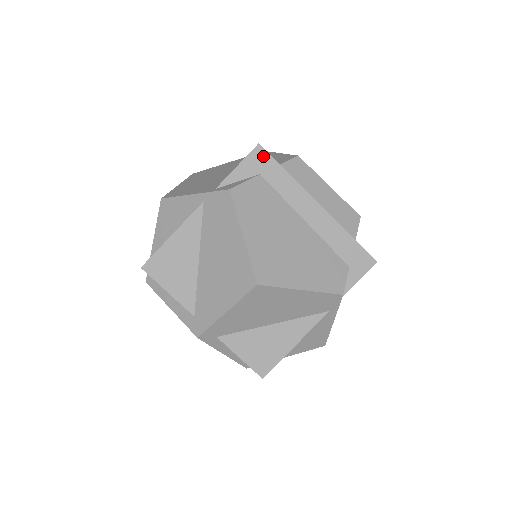
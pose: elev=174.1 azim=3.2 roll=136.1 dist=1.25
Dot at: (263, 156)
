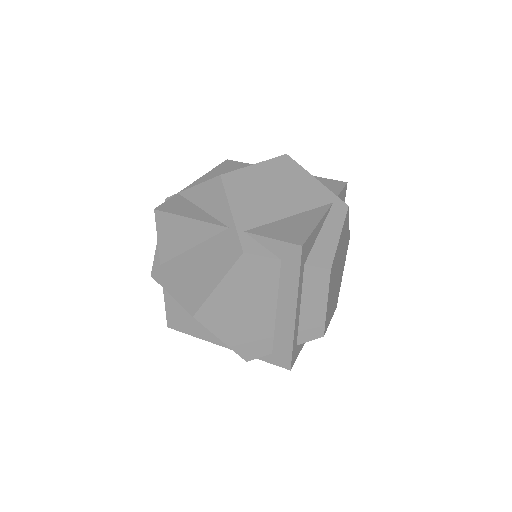
Dot at: (296, 255)
